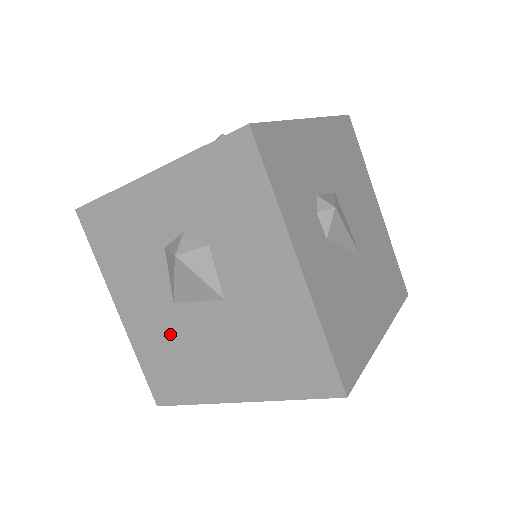
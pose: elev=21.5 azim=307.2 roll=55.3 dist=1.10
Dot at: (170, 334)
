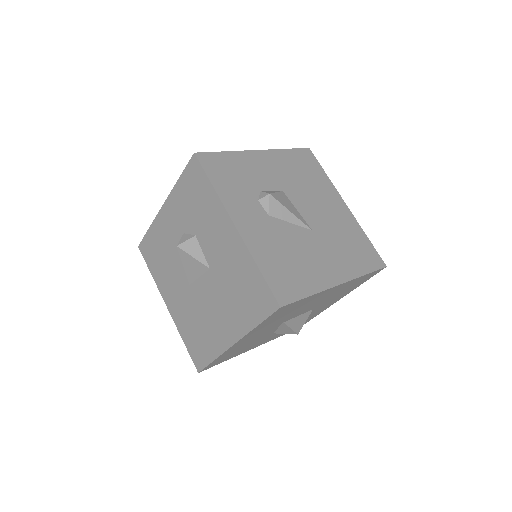
Dot at: (192, 310)
